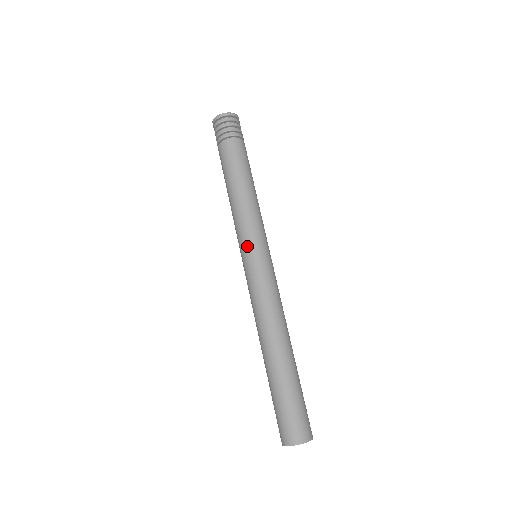
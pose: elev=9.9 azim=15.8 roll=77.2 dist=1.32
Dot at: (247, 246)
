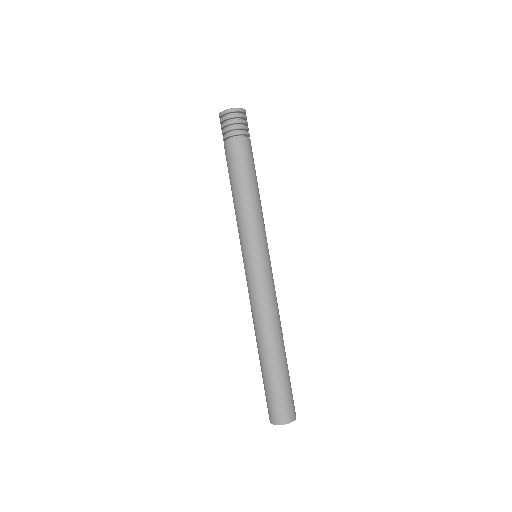
Dot at: (244, 250)
